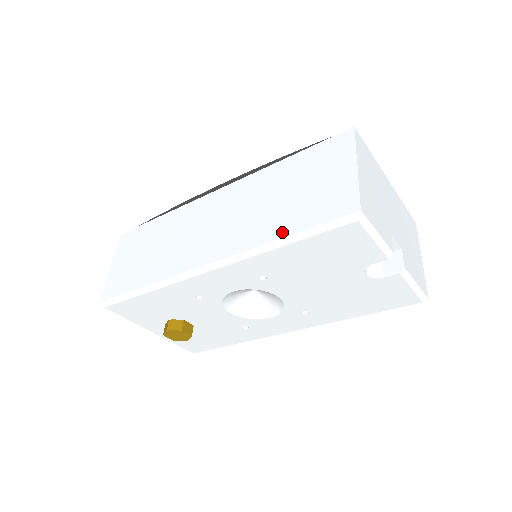
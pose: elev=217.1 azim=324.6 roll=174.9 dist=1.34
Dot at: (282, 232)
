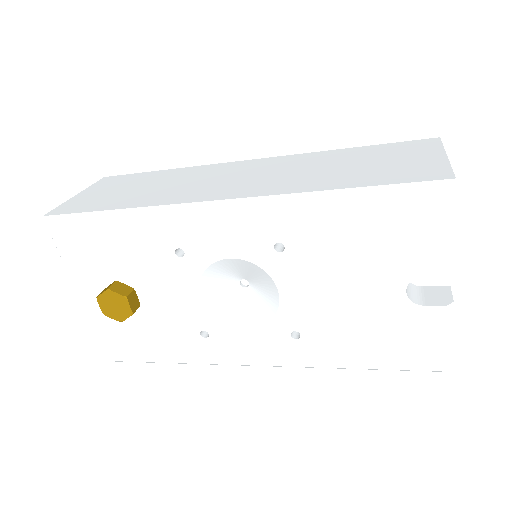
Dot at: (340, 185)
